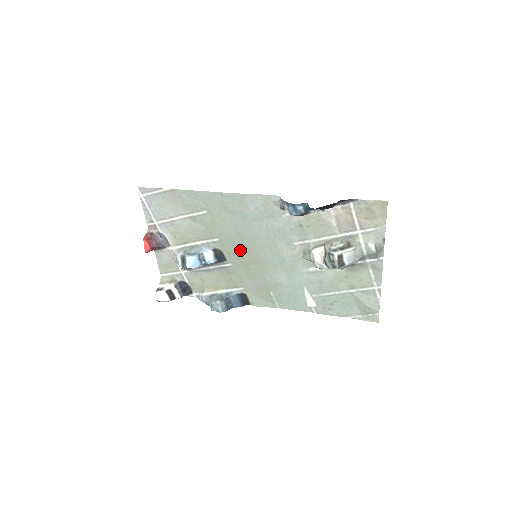
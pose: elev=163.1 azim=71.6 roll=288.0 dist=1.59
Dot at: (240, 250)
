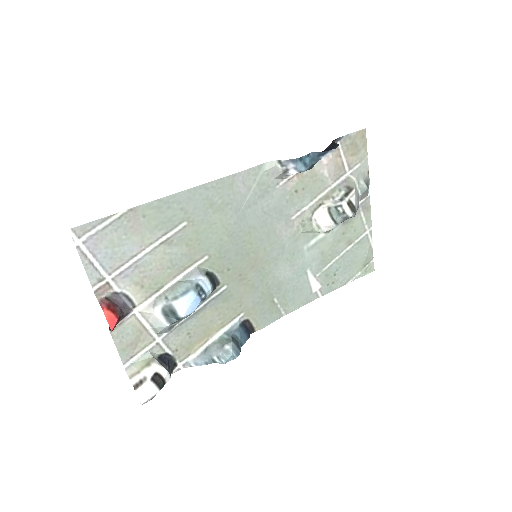
Dot at: (235, 259)
